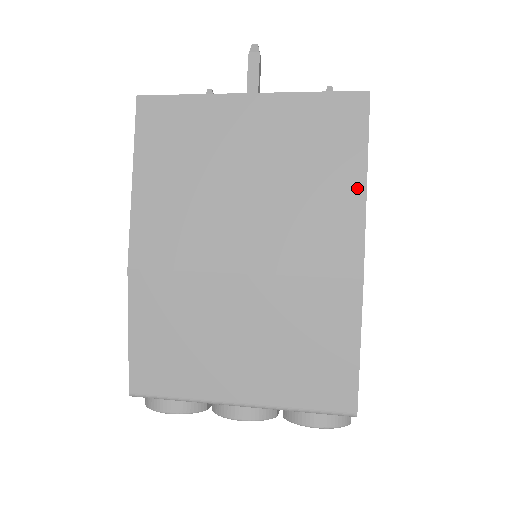
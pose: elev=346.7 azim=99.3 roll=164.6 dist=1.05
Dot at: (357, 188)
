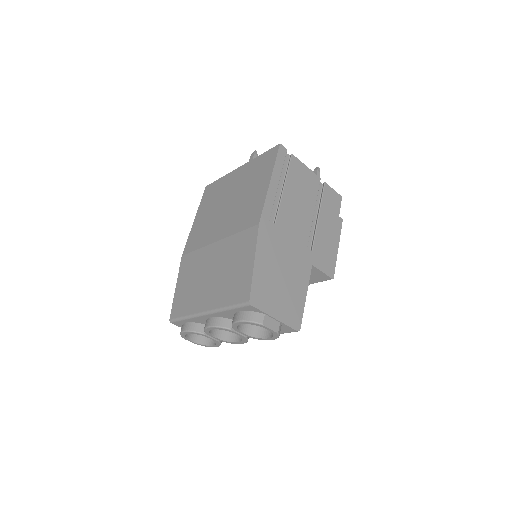
Dot at: (266, 185)
